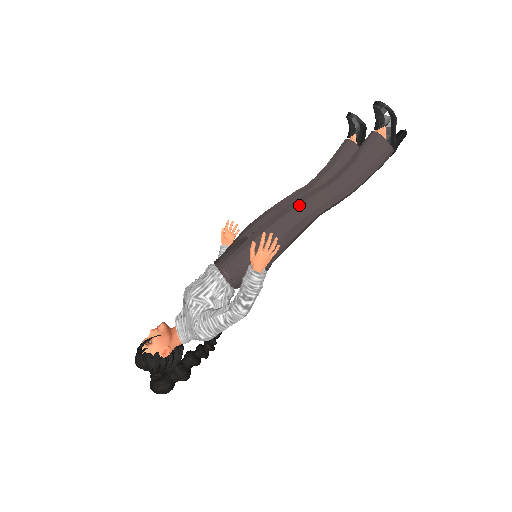
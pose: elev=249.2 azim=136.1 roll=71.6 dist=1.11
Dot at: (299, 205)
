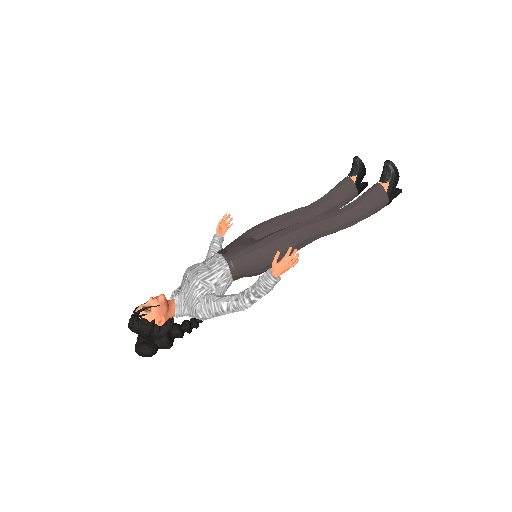
Dot at: (308, 226)
